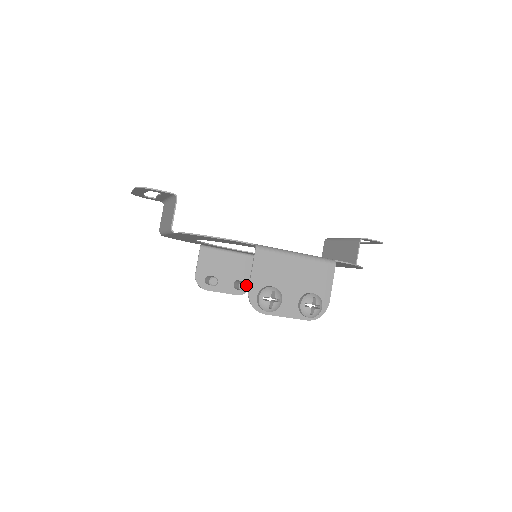
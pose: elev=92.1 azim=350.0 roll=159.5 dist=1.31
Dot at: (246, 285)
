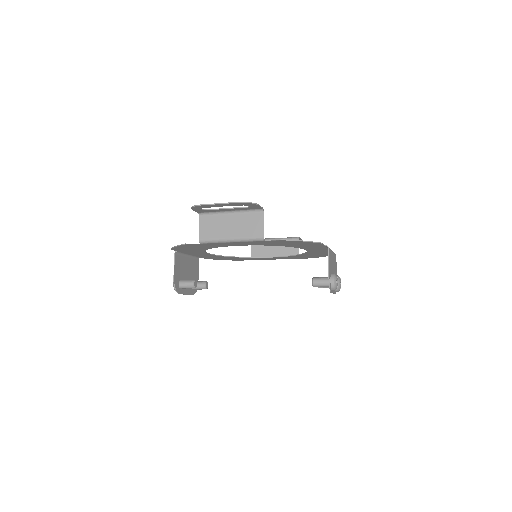
Dot at: occluded
